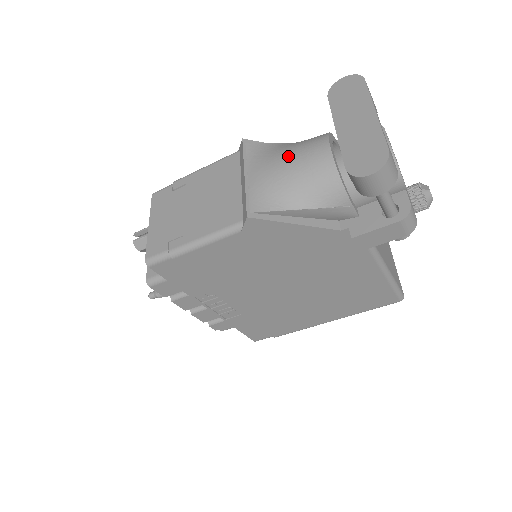
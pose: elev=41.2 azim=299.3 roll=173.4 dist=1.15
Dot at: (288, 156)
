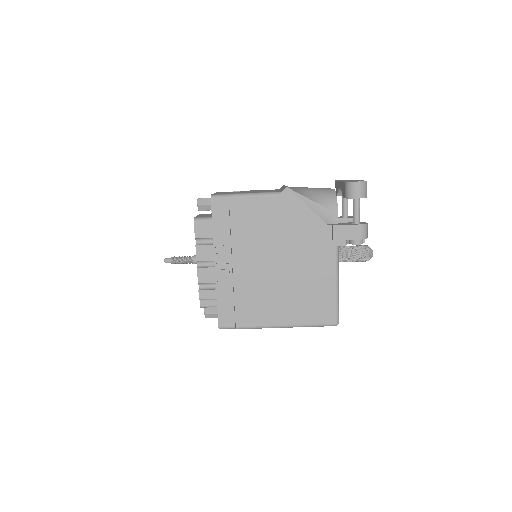
Dot at: occluded
